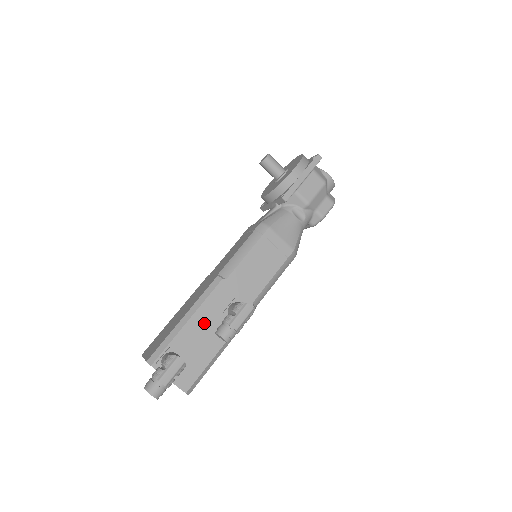
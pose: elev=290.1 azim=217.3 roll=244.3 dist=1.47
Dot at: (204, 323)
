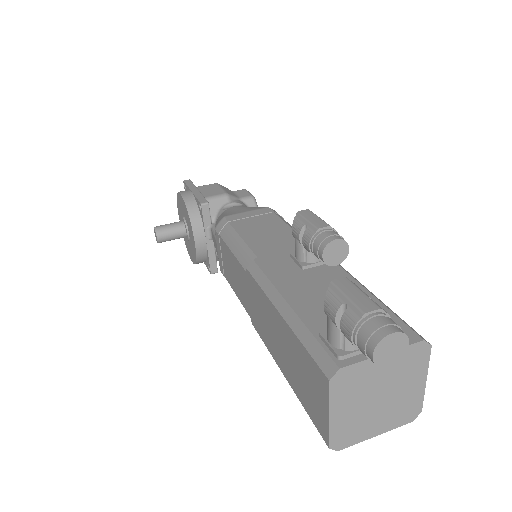
Dot at: (305, 290)
